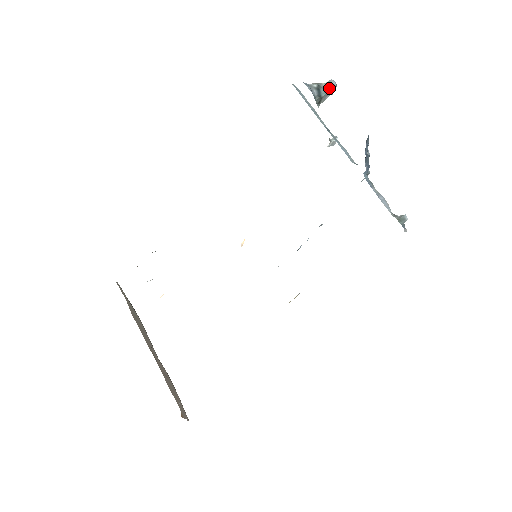
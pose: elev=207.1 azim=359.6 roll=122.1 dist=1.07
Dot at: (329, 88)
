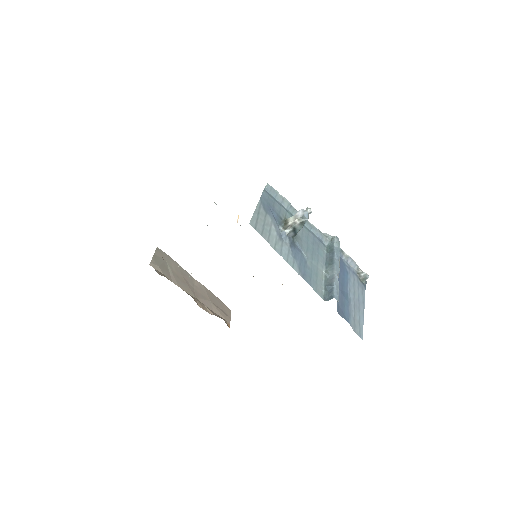
Dot at: (303, 223)
